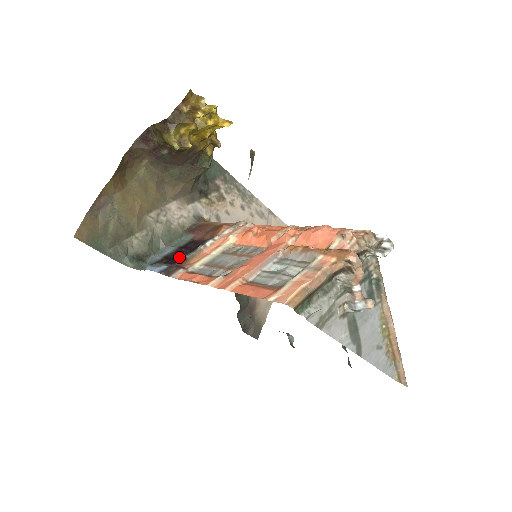
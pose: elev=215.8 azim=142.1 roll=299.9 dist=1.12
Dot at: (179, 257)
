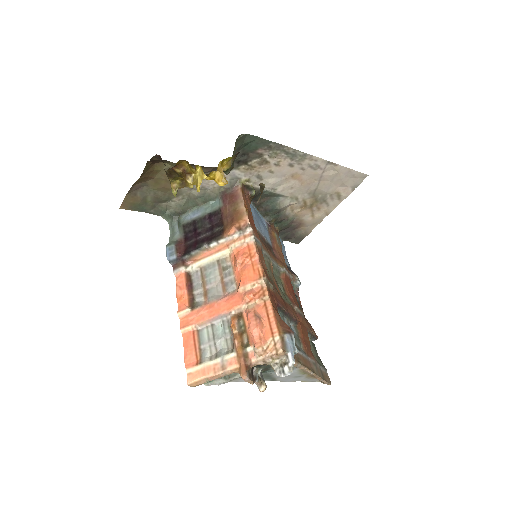
Dot at: (198, 235)
